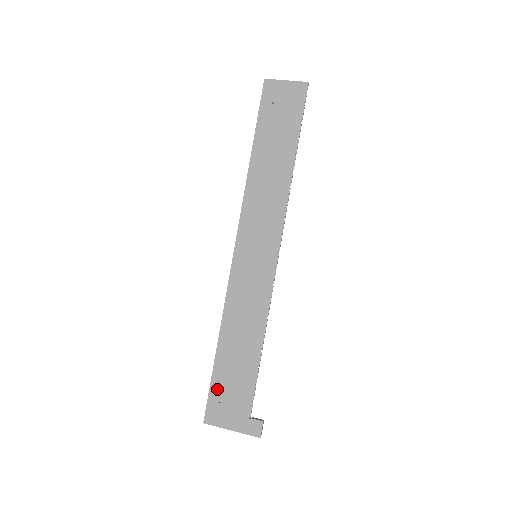
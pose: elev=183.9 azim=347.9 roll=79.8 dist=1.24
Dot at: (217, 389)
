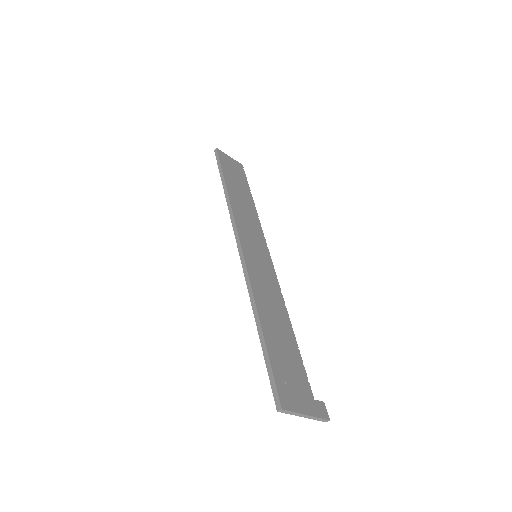
Dot at: (278, 369)
